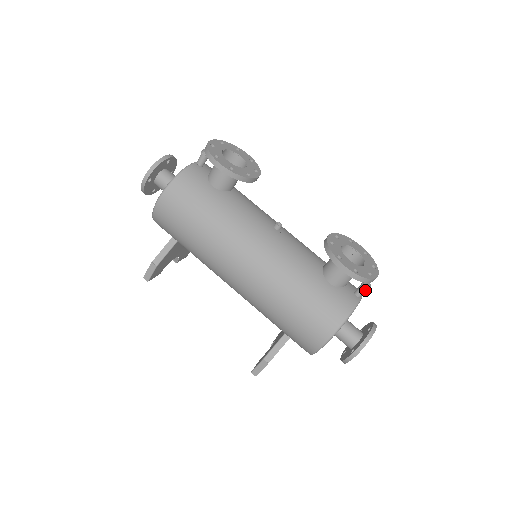
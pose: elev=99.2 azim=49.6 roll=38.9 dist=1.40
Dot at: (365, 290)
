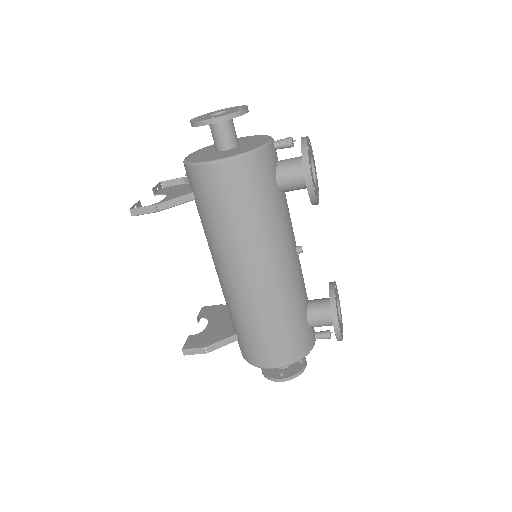
Dot at: (325, 338)
